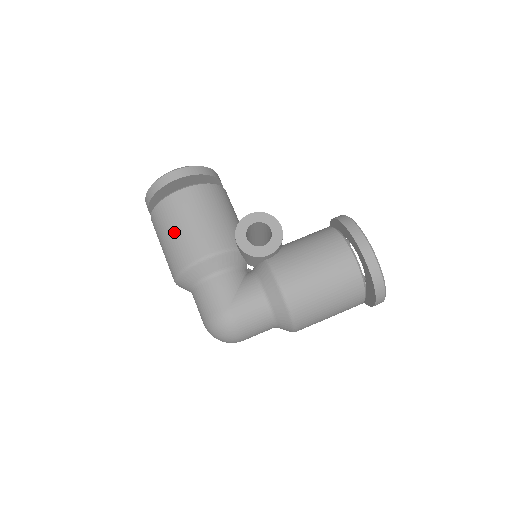
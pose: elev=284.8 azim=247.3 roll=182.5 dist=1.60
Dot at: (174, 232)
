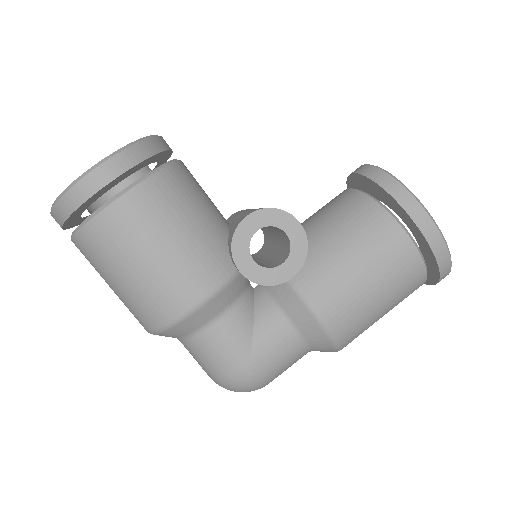
Dot at: (128, 274)
